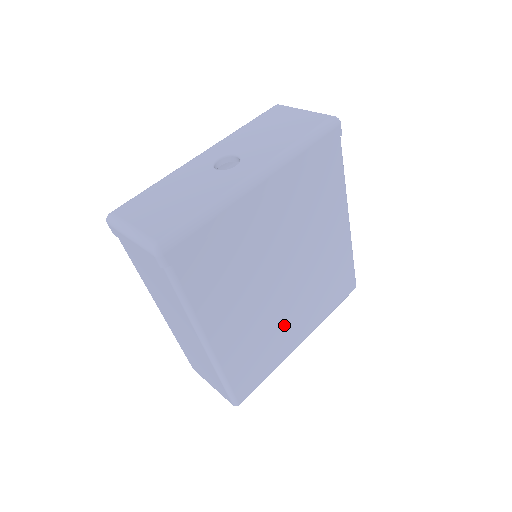
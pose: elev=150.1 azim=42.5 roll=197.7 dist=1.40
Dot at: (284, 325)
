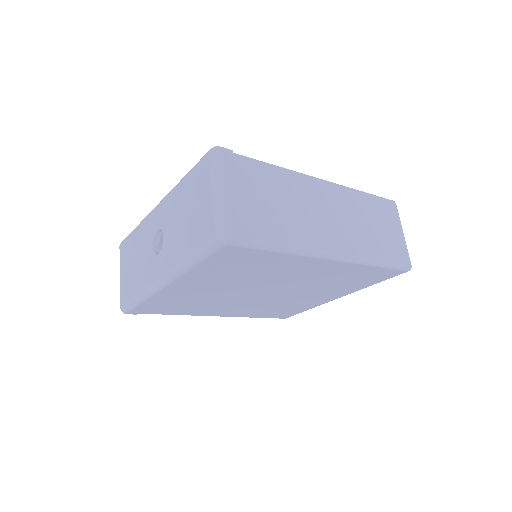
Dot at: (298, 300)
